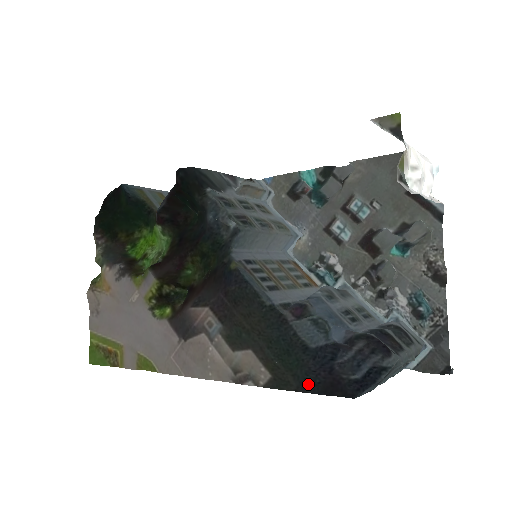
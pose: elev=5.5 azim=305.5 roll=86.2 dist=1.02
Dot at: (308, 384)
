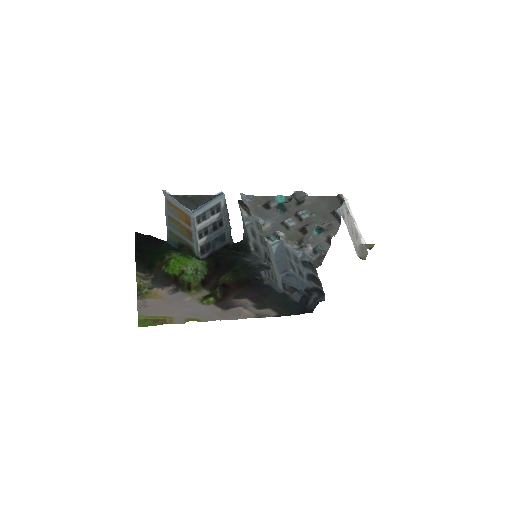
Dot at: (293, 312)
